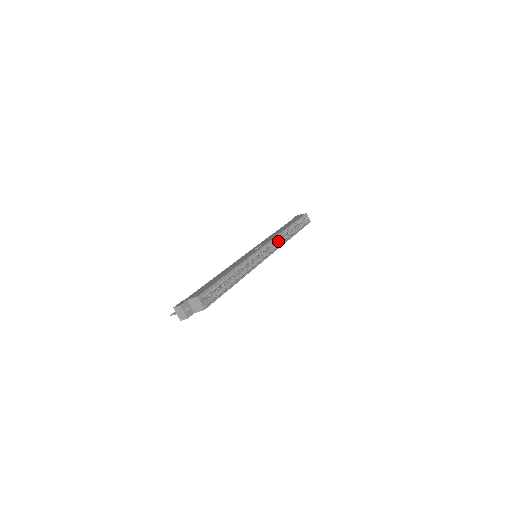
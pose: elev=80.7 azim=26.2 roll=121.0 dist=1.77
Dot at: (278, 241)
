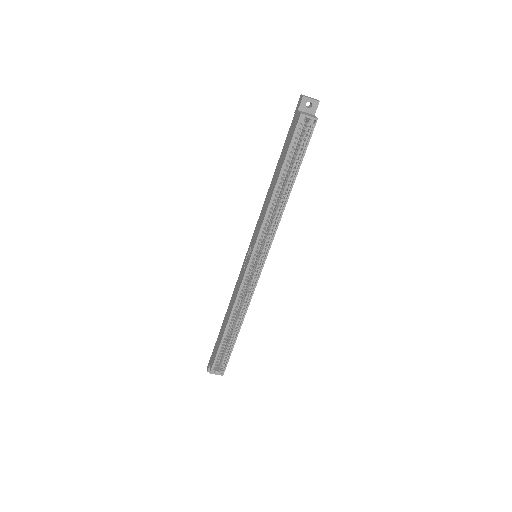
Dot at: (272, 218)
